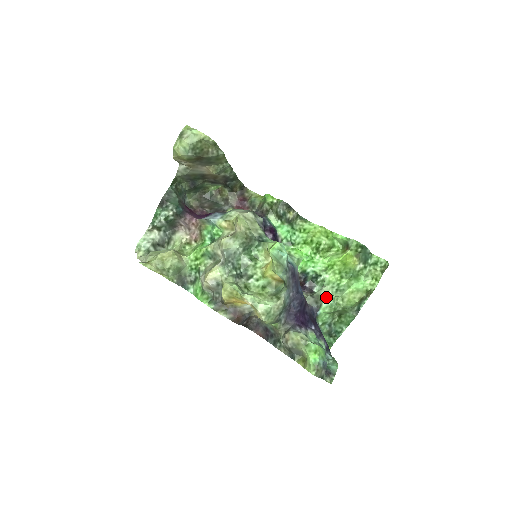
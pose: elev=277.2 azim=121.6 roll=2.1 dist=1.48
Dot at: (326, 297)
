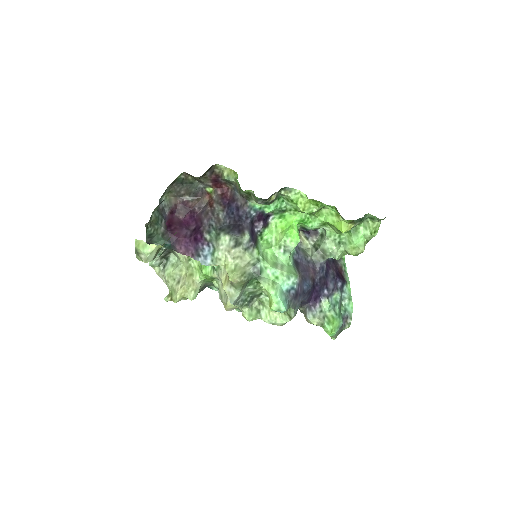
Dot at: (331, 251)
